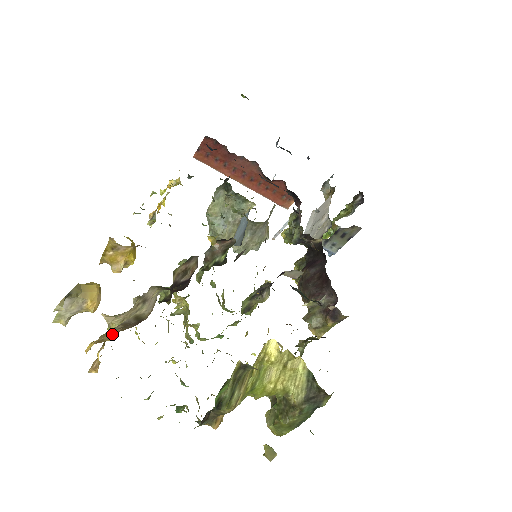
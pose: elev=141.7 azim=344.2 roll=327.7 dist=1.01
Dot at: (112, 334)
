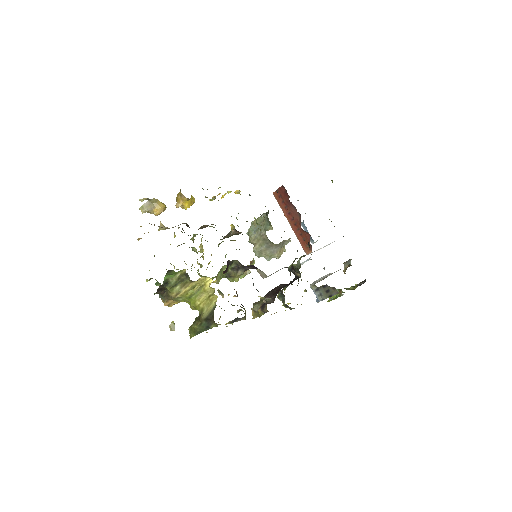
Dot at: occluded
